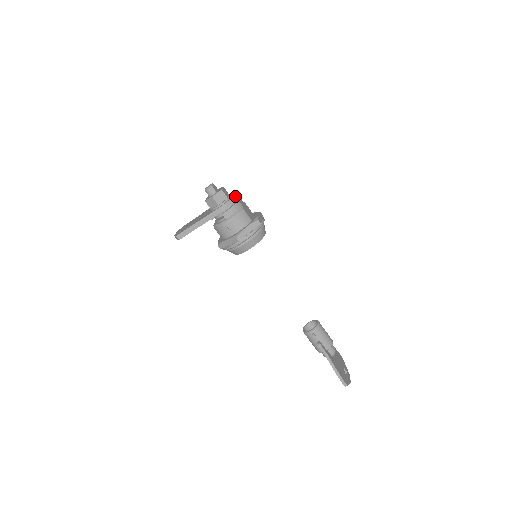
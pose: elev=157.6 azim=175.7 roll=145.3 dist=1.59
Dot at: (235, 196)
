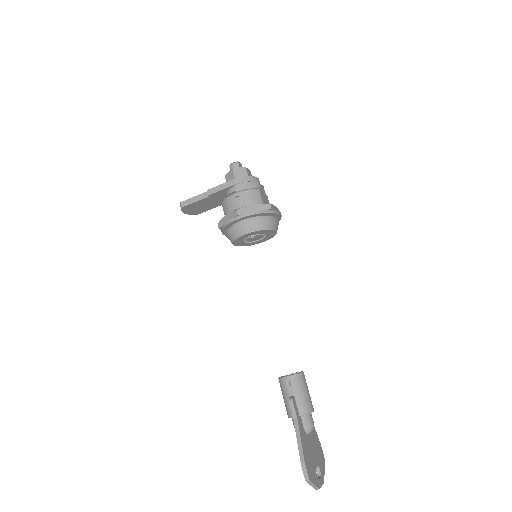
Dot at: (257, 179)
